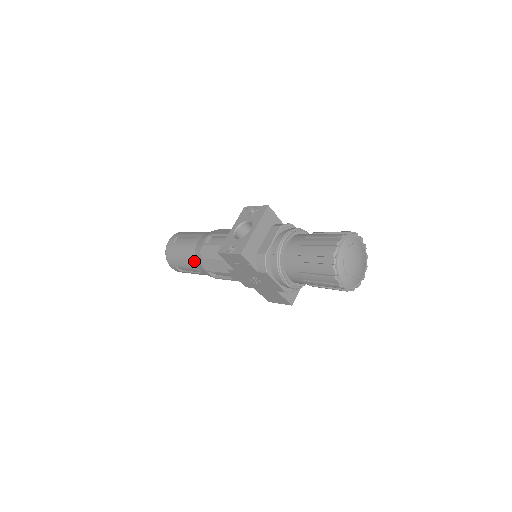
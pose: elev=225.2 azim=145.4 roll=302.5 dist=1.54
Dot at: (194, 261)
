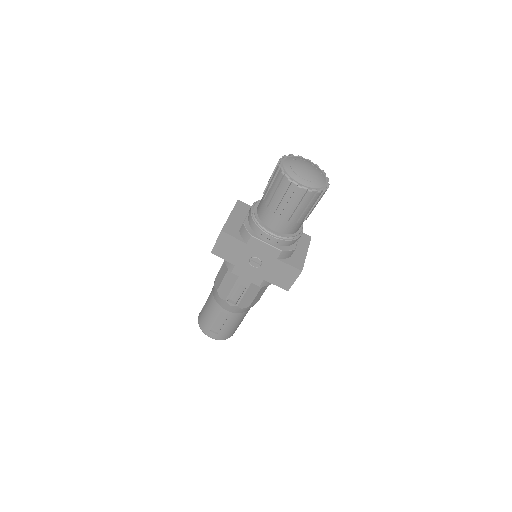
Dot at: (216, 303)
